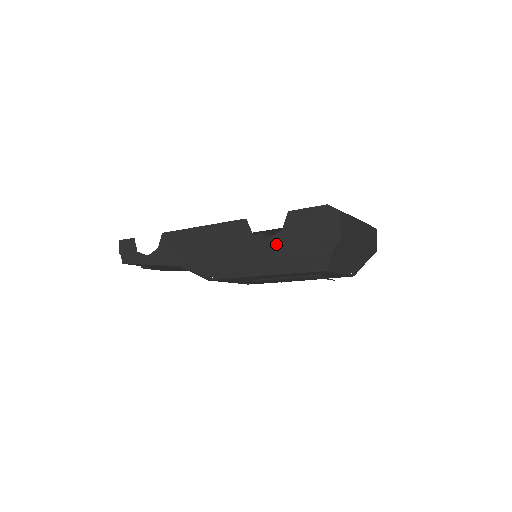
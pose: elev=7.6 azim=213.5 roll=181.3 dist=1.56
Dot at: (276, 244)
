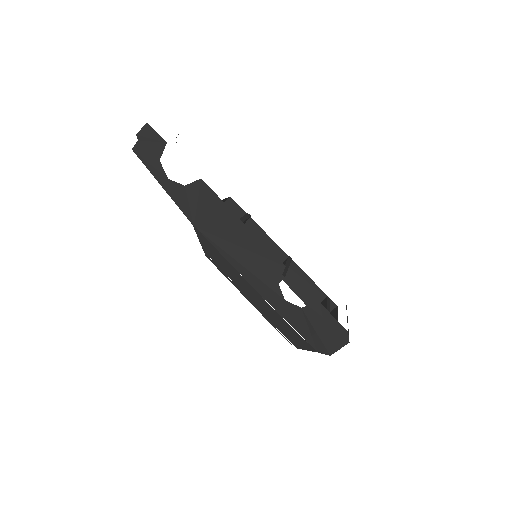
Dot at: (287, 309)
